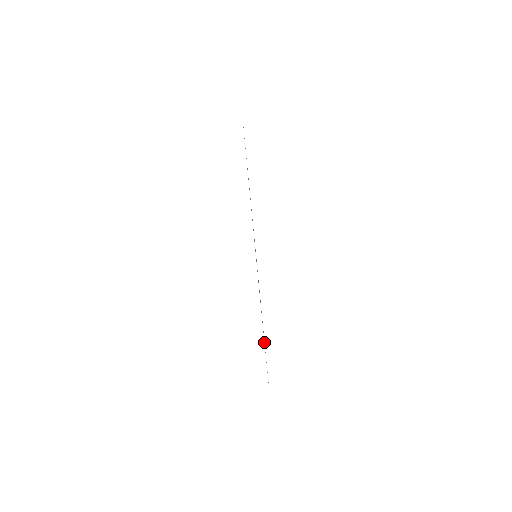
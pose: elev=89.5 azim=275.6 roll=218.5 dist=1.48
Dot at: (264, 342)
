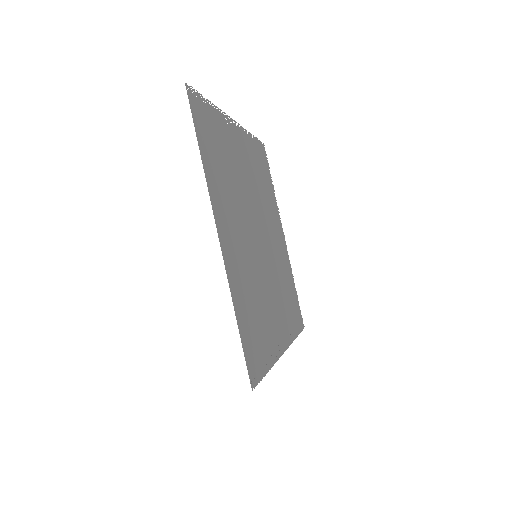
Dot at: occluded
